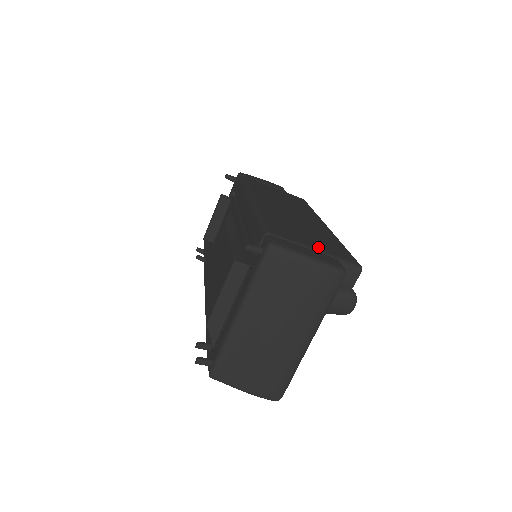
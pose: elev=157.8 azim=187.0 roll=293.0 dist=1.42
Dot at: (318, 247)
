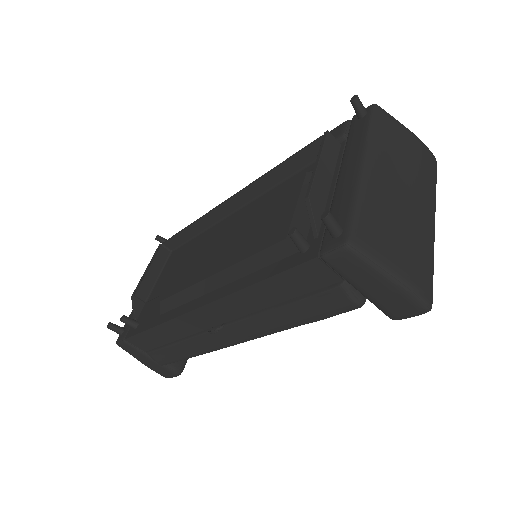
Dot at: occluded
